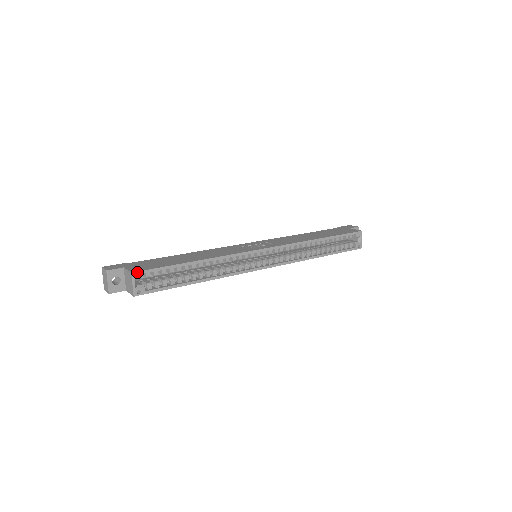
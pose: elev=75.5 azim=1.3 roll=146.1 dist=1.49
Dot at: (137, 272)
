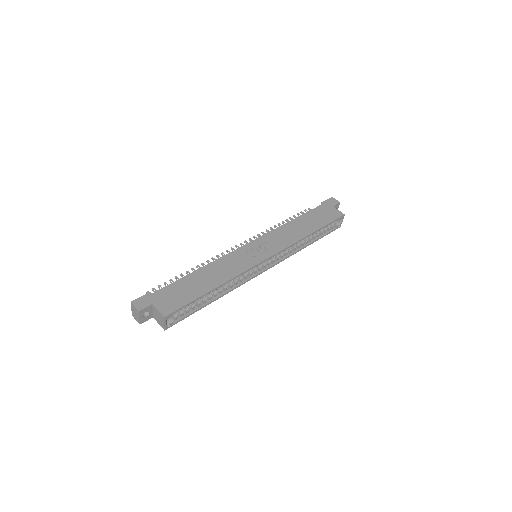
Dot at: (168, 315)
